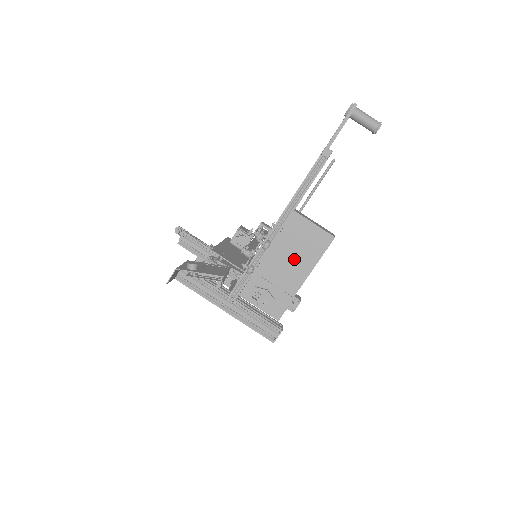
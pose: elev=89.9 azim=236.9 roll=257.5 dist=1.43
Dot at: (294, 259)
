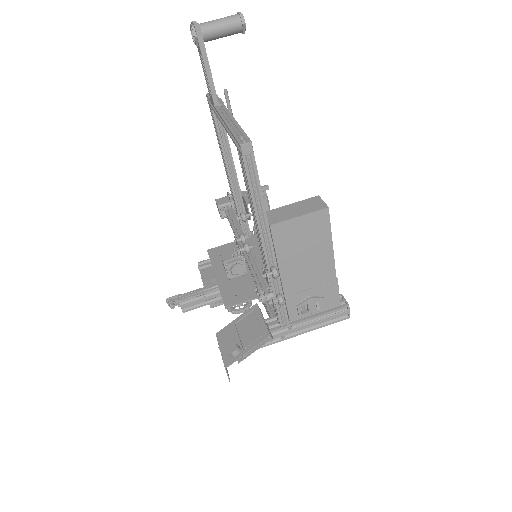
Dot at: (309, 257)
